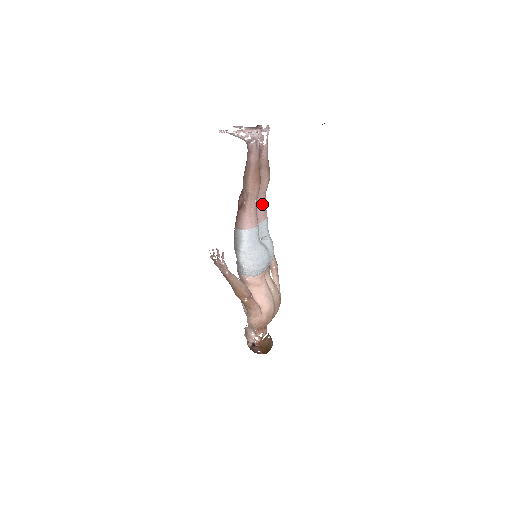
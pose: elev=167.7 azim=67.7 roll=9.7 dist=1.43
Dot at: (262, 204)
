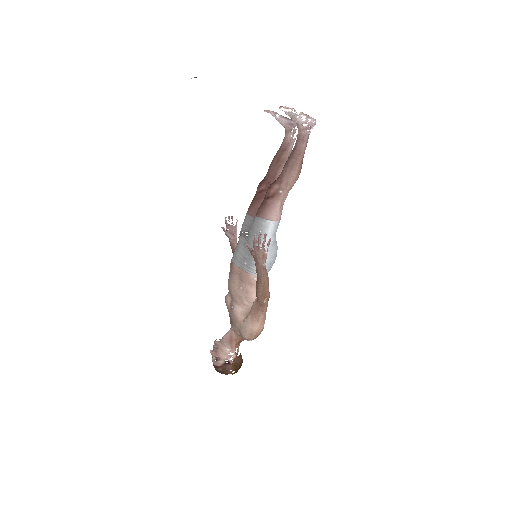
Dot at: occluded
